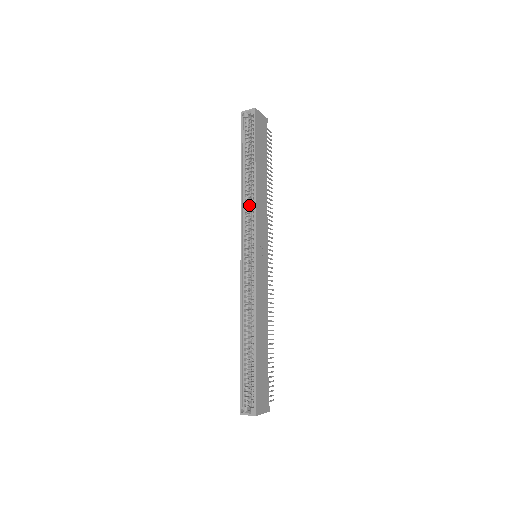
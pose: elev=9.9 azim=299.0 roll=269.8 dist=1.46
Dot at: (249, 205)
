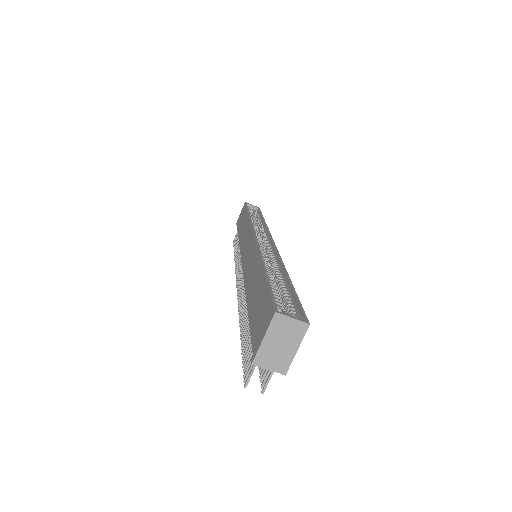
Dot at: occluded
